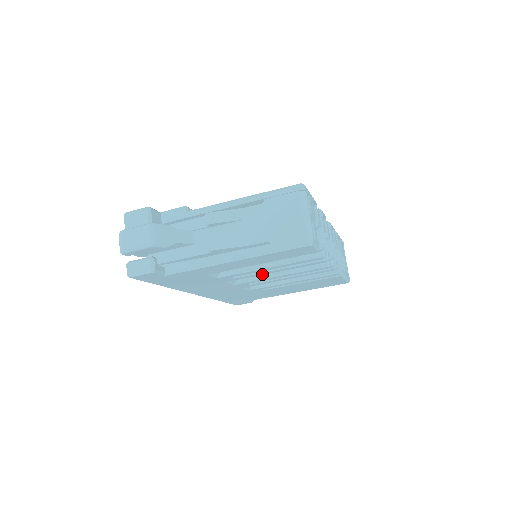
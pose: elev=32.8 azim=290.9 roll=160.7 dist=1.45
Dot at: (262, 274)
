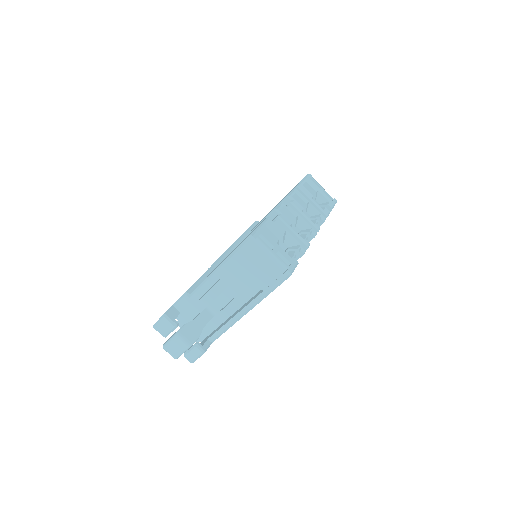
Dot at: occluded
